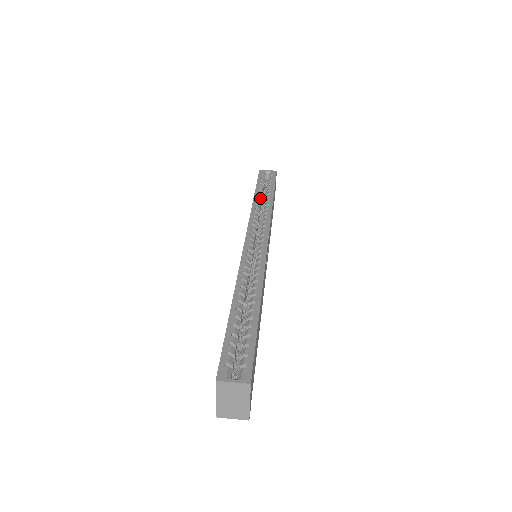
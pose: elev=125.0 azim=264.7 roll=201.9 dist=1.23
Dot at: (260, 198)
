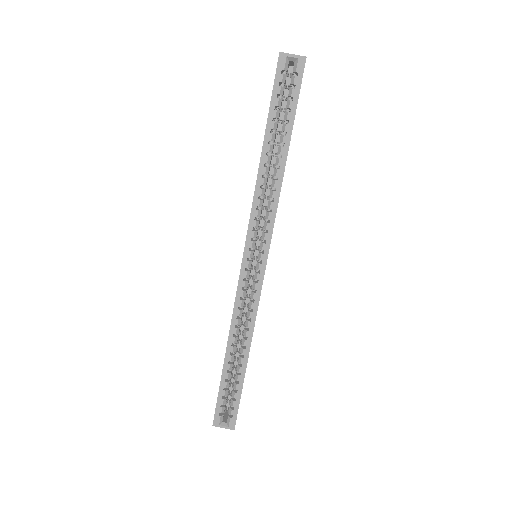
Dot at: (270, 152)
